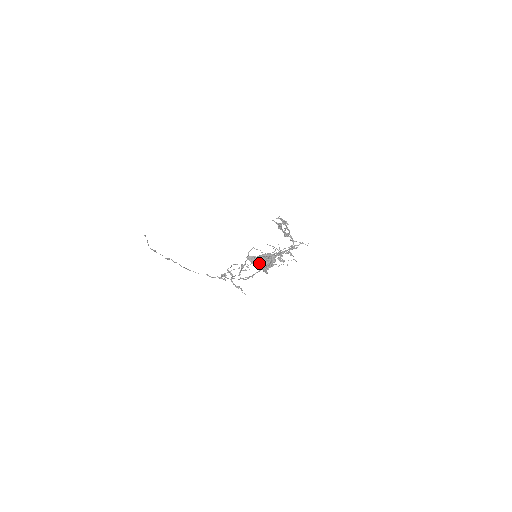
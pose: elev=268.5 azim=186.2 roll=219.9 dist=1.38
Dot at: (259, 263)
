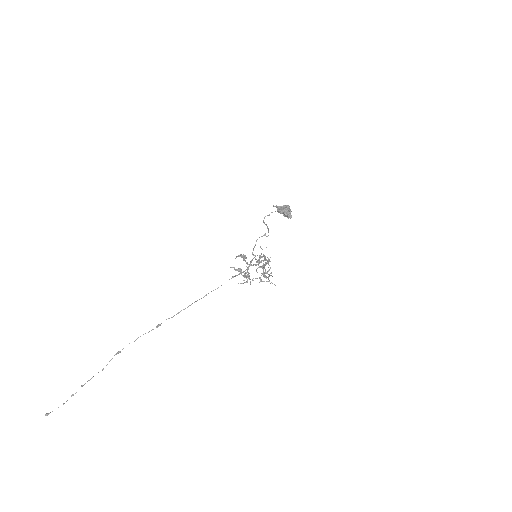
Dot at: (284, 207)
